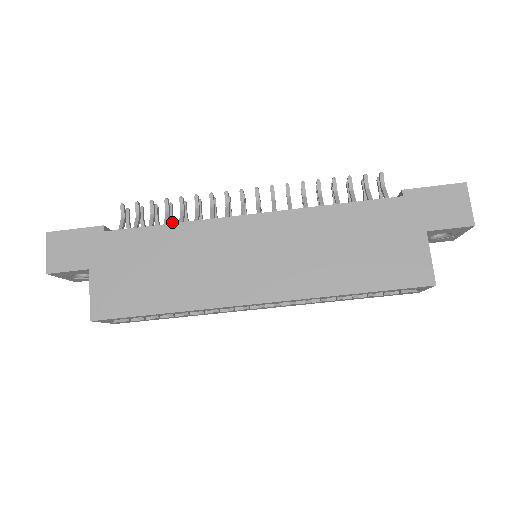
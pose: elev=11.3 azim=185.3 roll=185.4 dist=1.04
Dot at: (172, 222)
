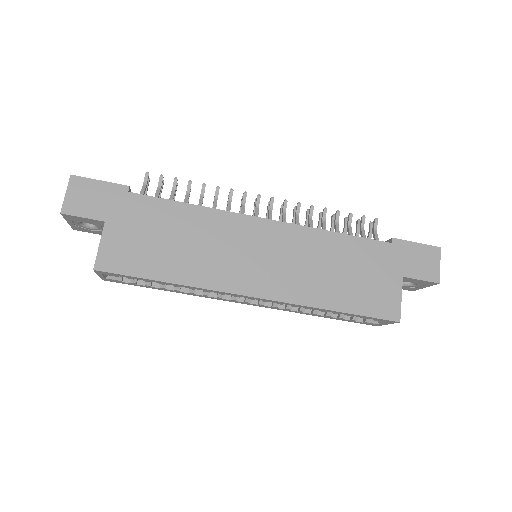
Dot at: occluded
